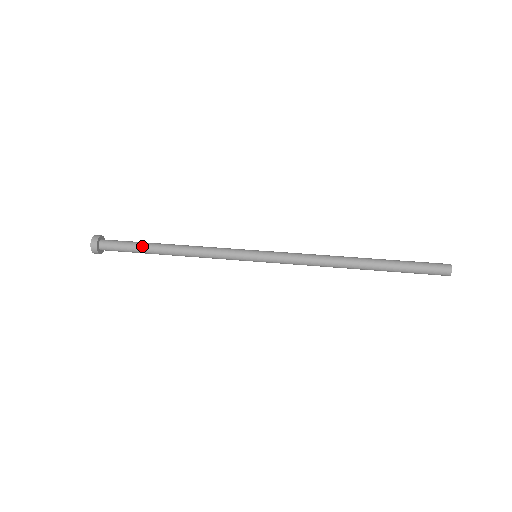
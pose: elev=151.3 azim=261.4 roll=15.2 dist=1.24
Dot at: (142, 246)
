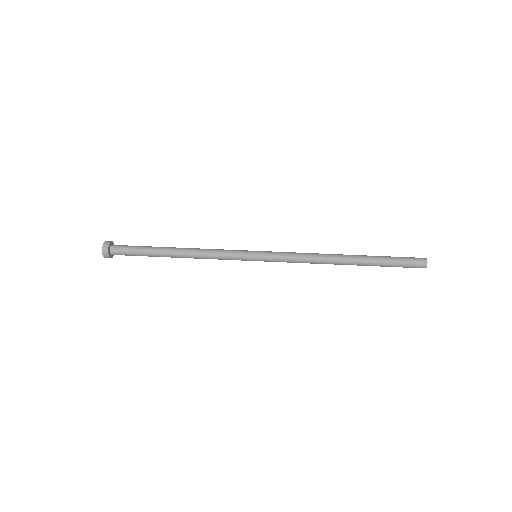
Dot at: (151, 254)
